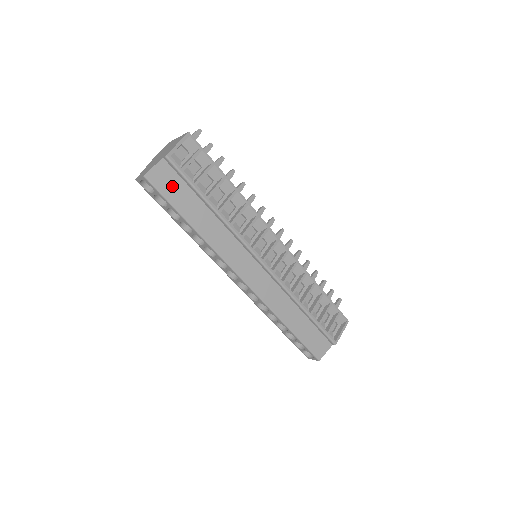
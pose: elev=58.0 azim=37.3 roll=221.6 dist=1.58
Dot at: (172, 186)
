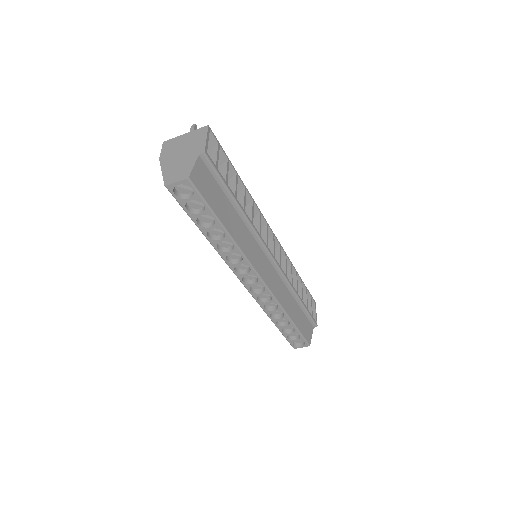
Dot at: (209, 188)
